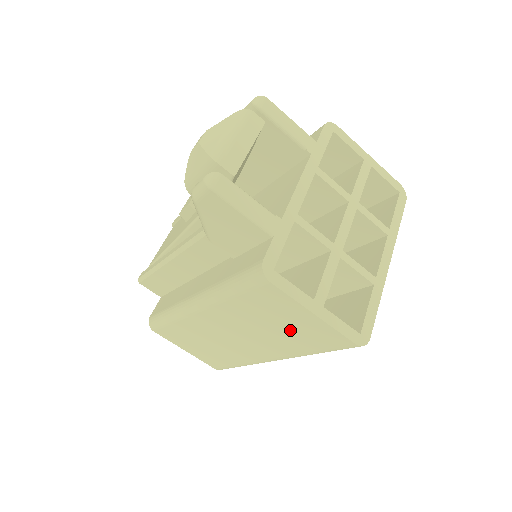
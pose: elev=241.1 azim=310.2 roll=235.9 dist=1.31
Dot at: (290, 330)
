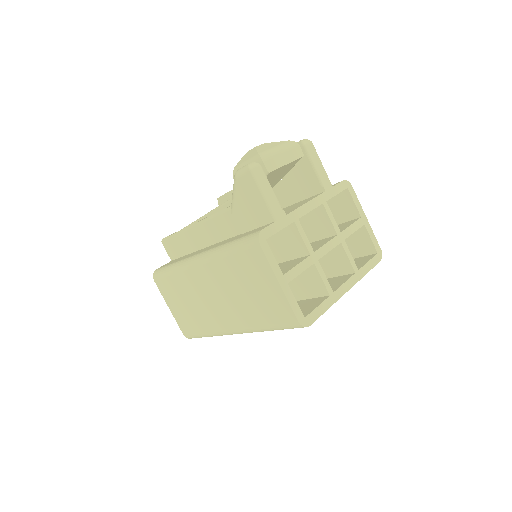
Dot at: (257, 297)
